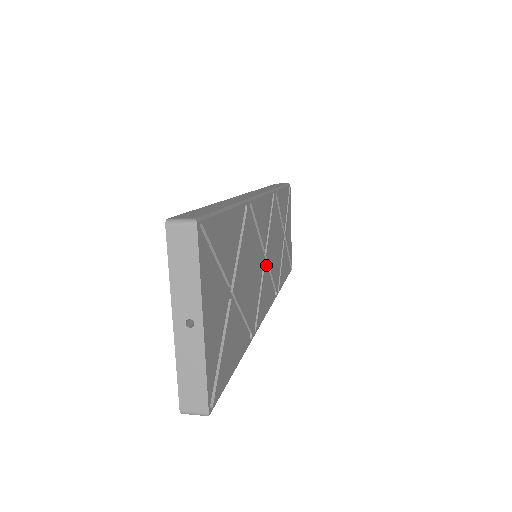
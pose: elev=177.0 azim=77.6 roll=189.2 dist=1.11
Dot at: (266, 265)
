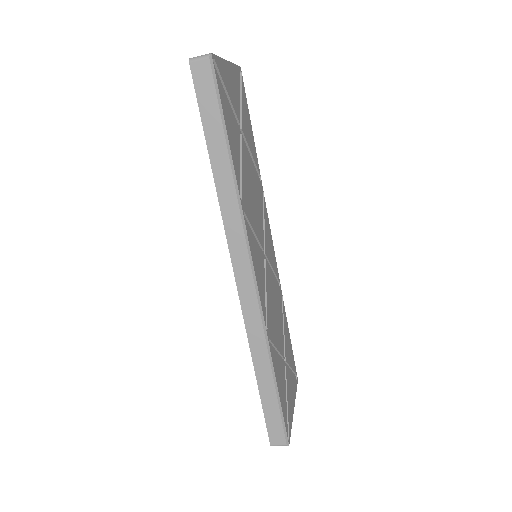
Dot at: (264, 262)
